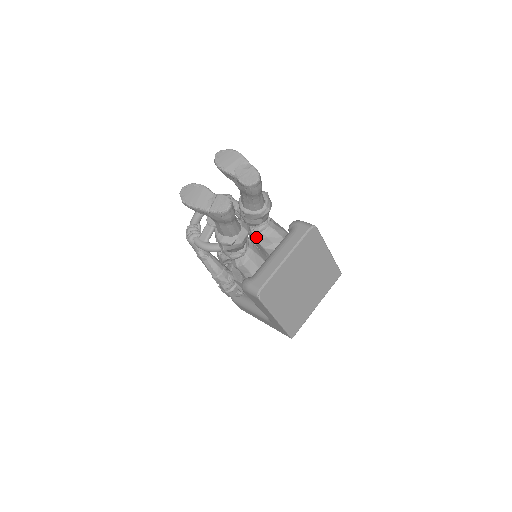
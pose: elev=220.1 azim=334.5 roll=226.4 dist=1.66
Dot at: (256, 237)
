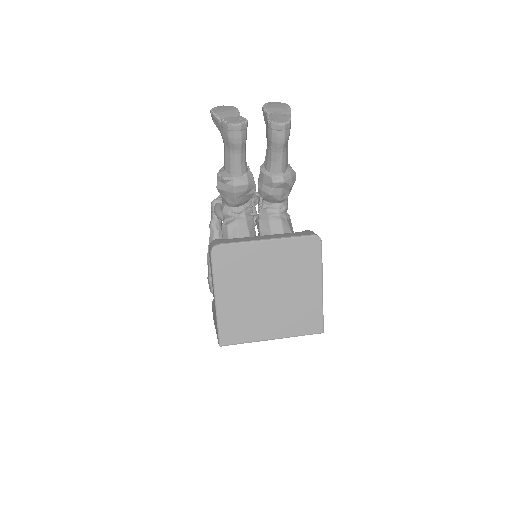
Dot at: (260, 216)
